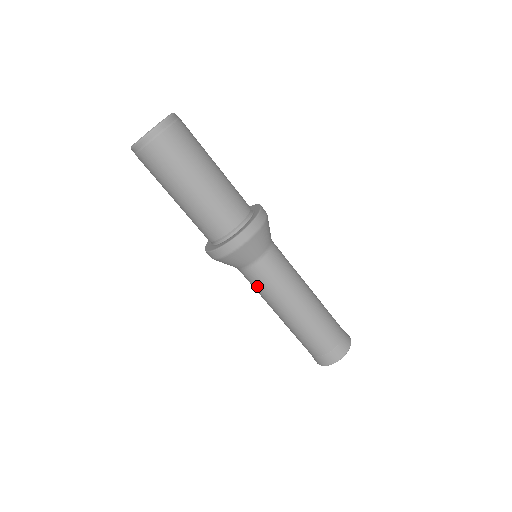
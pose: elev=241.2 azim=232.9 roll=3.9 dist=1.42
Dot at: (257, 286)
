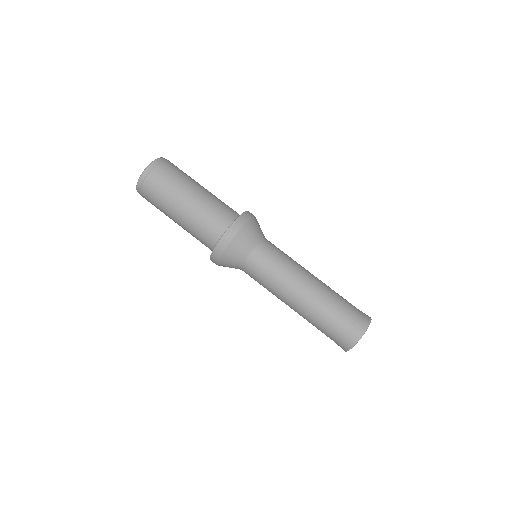
Dot at: occluded
